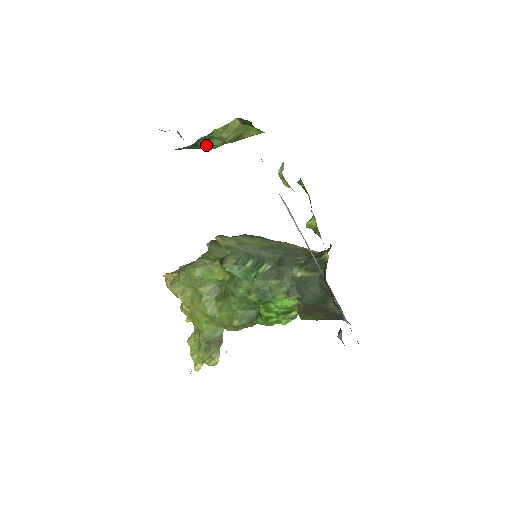
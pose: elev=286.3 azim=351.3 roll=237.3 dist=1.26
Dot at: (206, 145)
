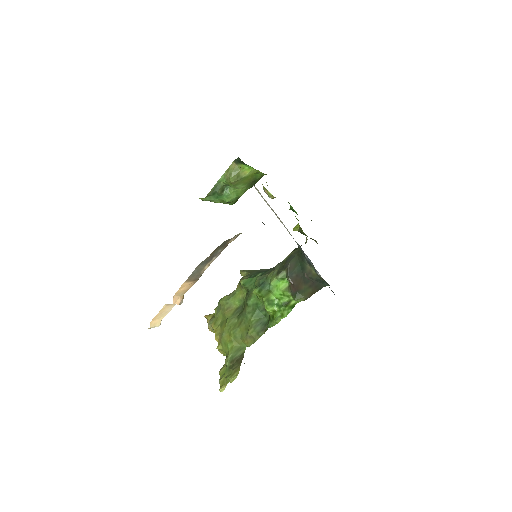
Dot at: (224, 195)
